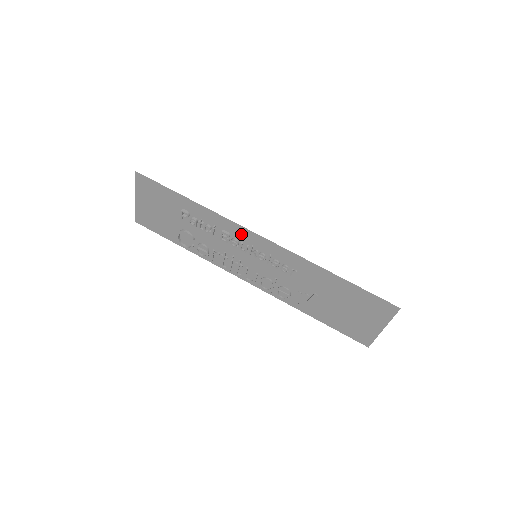
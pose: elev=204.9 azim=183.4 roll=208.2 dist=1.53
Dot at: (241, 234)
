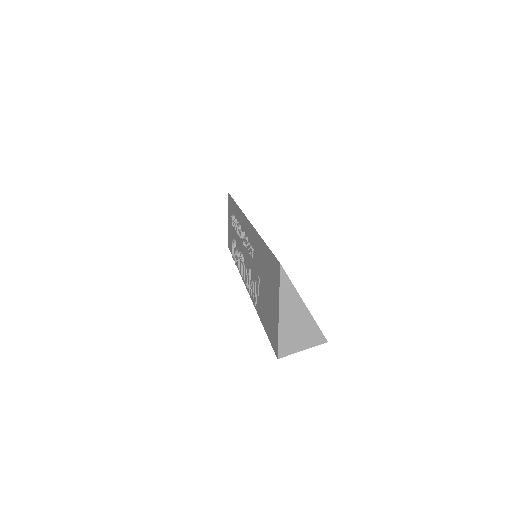
Dot at: (243, 222)
